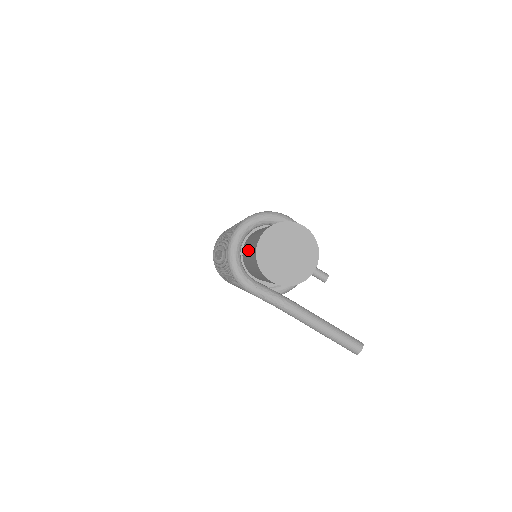
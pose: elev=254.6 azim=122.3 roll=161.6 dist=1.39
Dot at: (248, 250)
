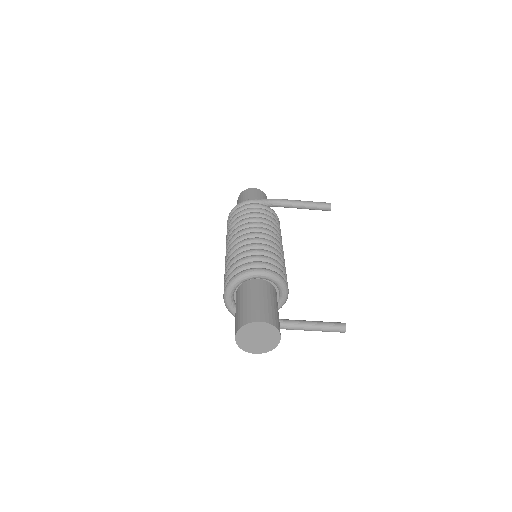
Dot at: occluded
